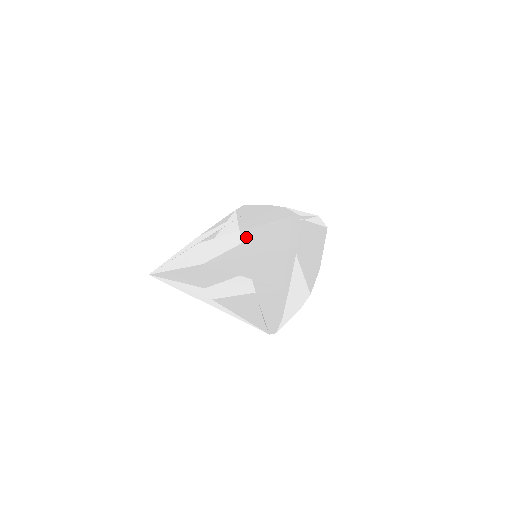
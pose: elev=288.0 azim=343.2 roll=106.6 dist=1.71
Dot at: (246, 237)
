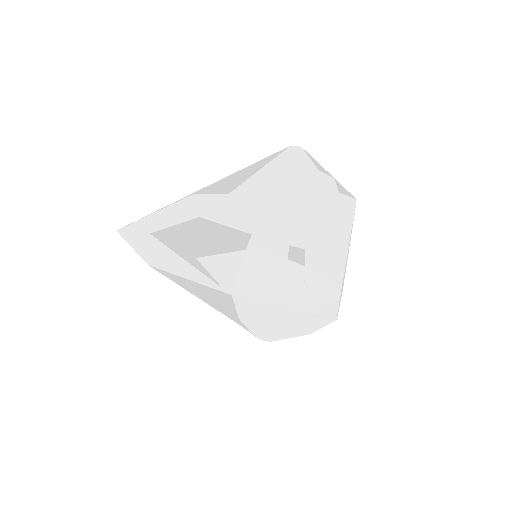
Dot at: (185, 273)
